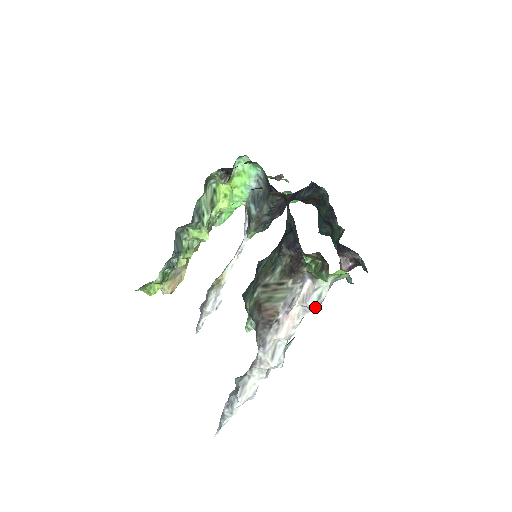
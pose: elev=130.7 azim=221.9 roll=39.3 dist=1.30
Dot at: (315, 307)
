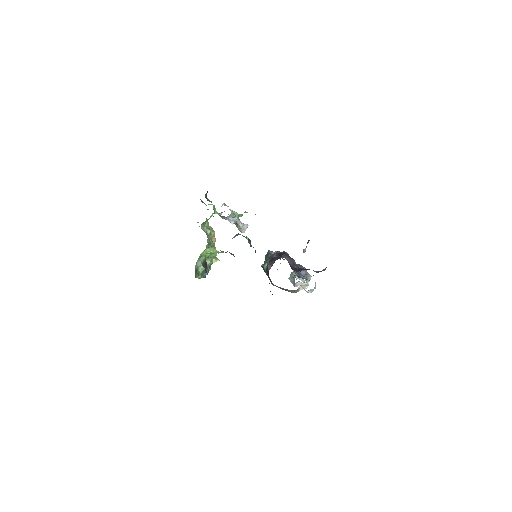
Dot at: (312, 291)
